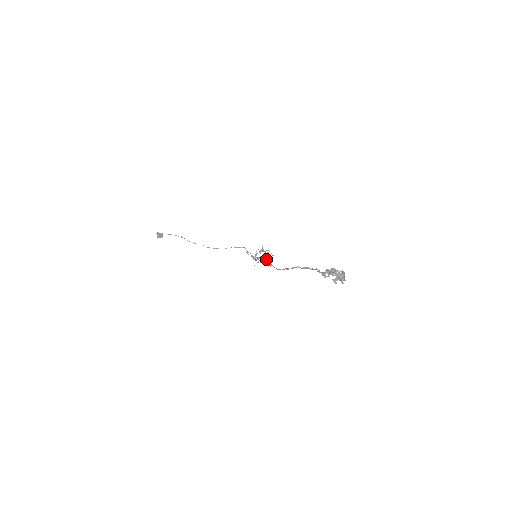
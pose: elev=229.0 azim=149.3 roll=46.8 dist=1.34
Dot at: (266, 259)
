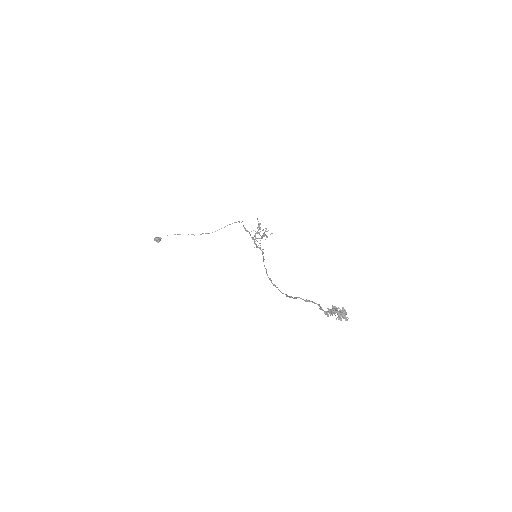
Dot at: occluded
